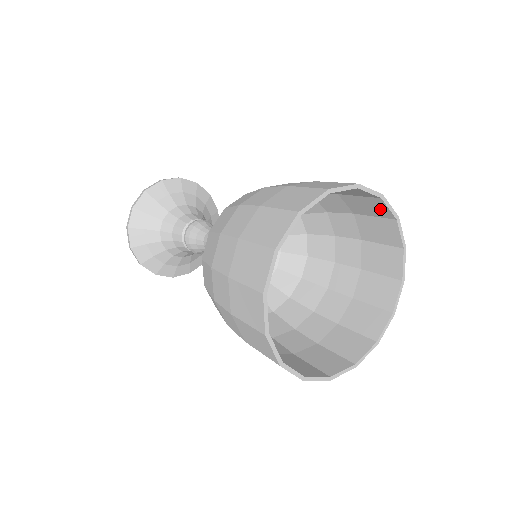
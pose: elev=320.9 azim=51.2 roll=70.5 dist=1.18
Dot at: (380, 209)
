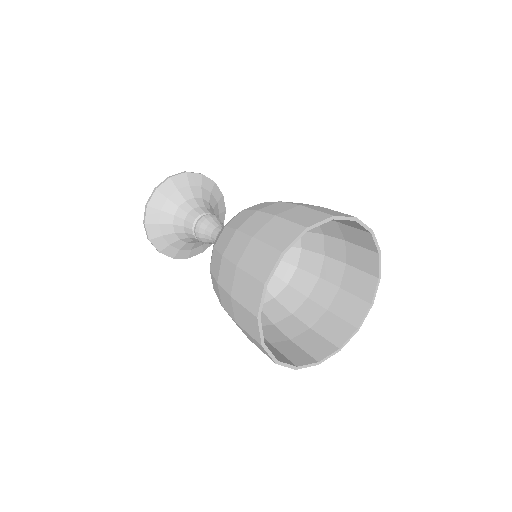
Dot at: (371, 264)
